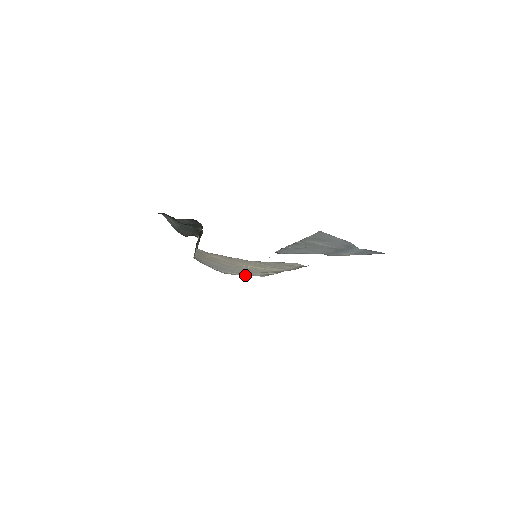
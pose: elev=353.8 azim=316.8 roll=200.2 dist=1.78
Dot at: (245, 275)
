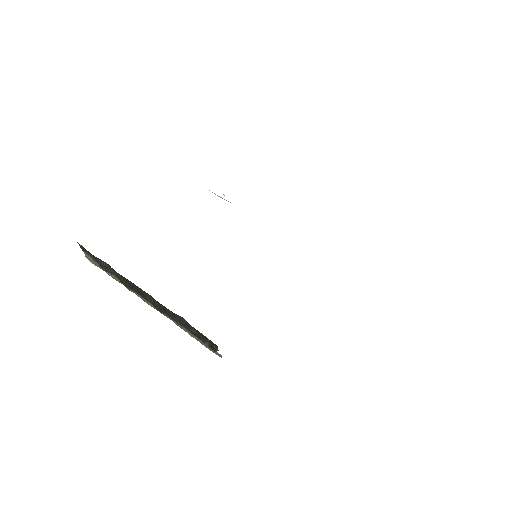
Dot at: occluded
